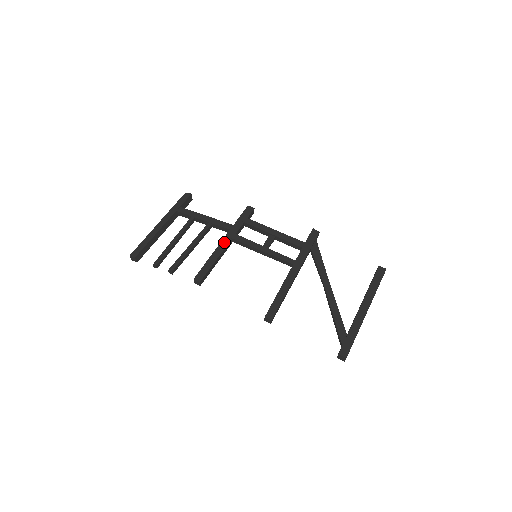
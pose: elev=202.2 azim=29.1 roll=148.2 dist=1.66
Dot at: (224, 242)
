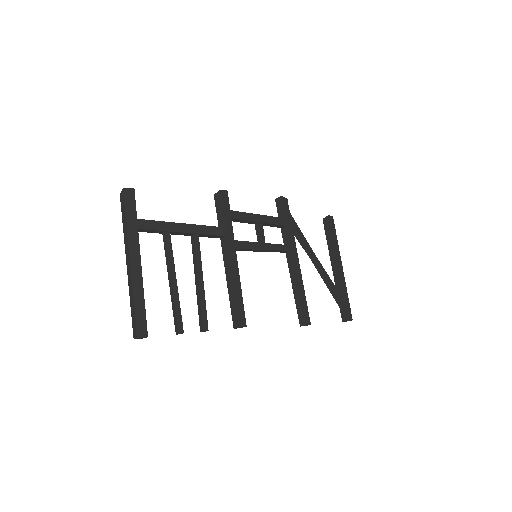
Dot at: (233, 258)
